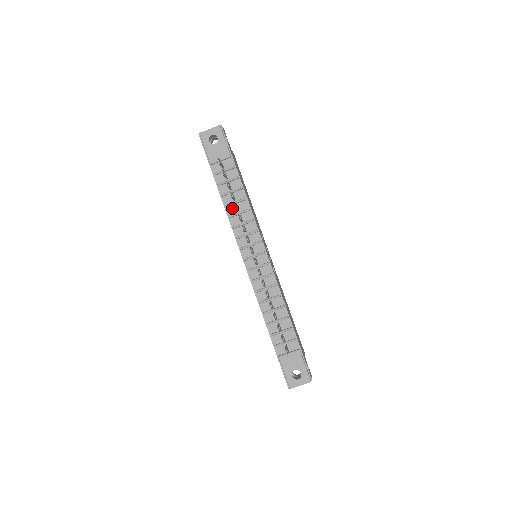
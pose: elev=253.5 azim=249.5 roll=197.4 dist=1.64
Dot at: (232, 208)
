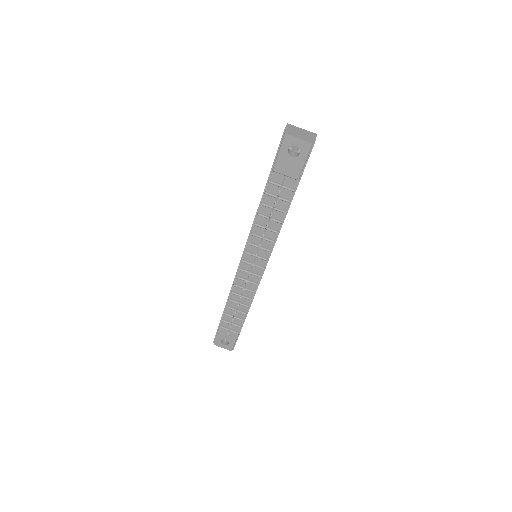
Dot at: (263, 219)
